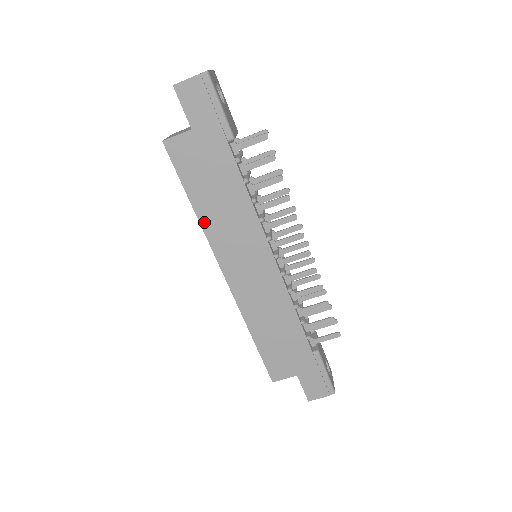
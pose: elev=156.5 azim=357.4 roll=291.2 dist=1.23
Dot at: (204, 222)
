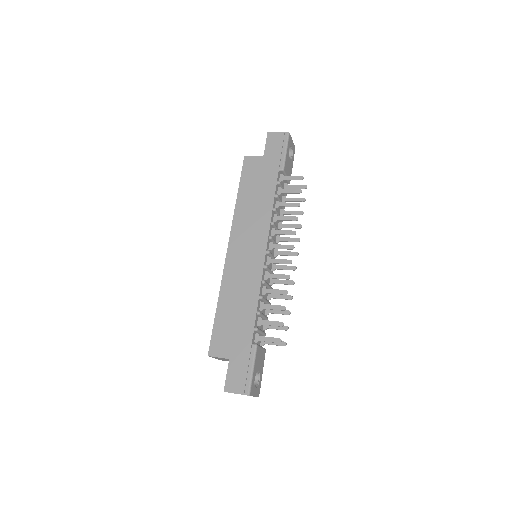
Dot at: (238, 209)
